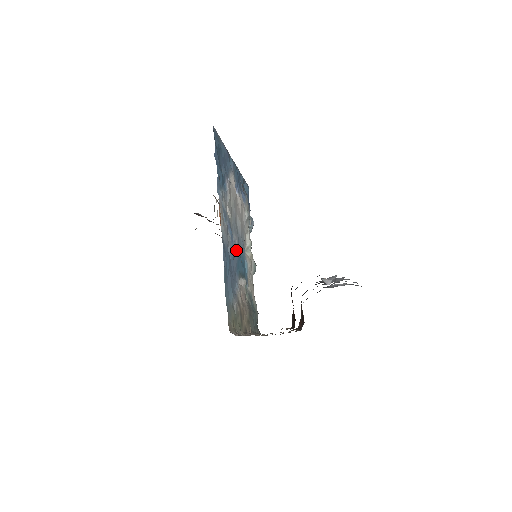
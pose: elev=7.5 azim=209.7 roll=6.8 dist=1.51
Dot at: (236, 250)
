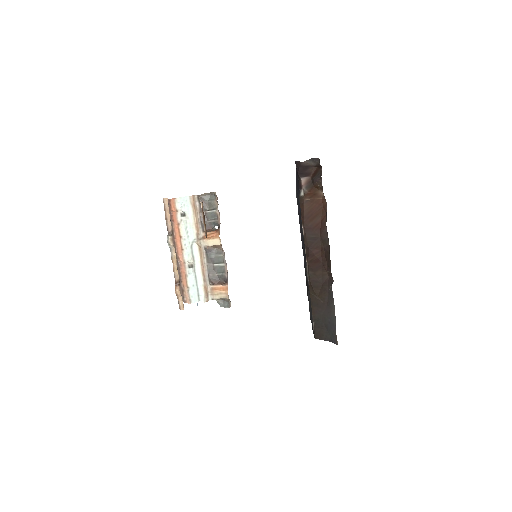
Dot at: occluded
